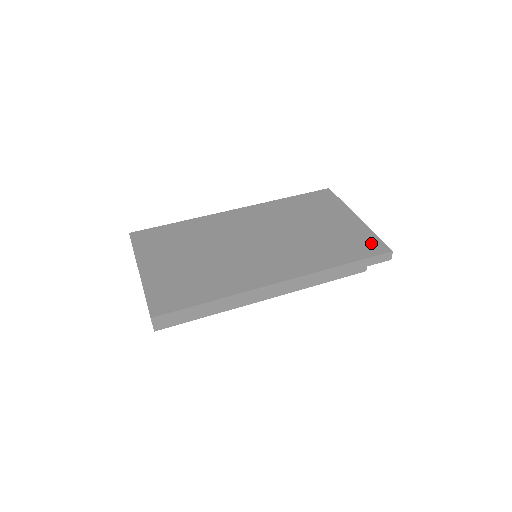
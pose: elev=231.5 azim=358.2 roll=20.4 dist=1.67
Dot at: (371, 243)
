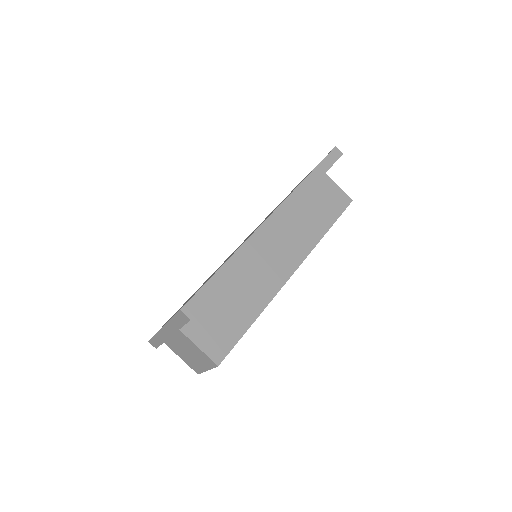
Dot at: occluded
